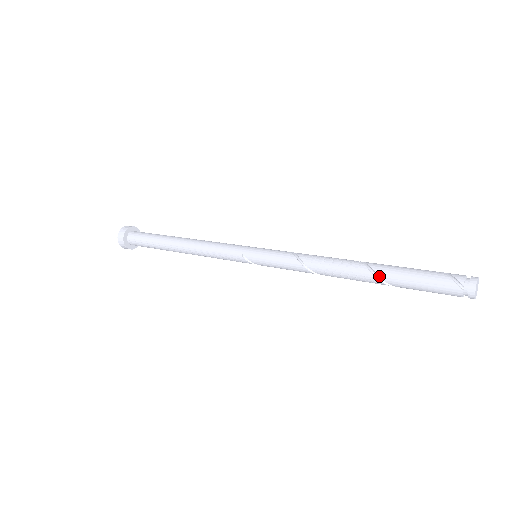
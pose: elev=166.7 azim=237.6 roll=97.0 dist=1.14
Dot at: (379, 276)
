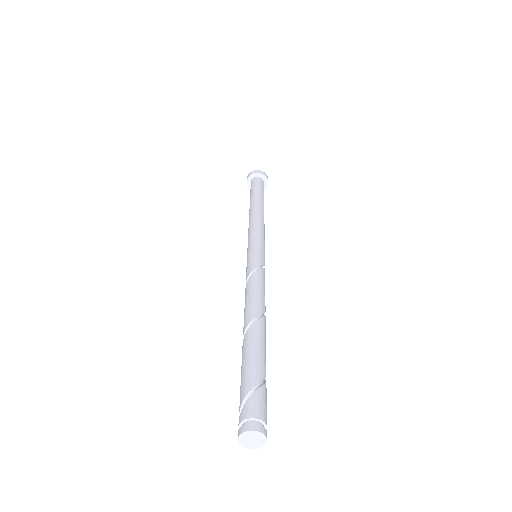
Dot at: occluded
